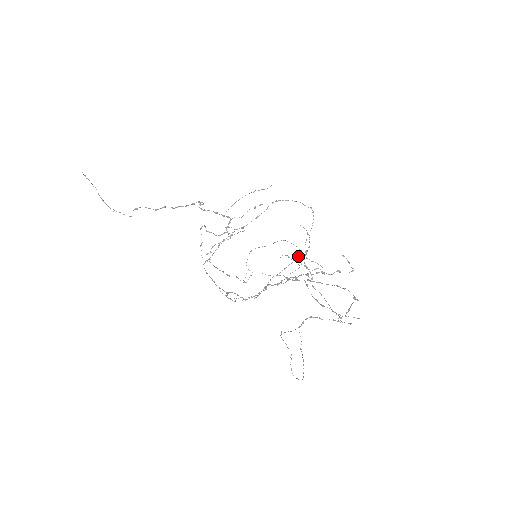
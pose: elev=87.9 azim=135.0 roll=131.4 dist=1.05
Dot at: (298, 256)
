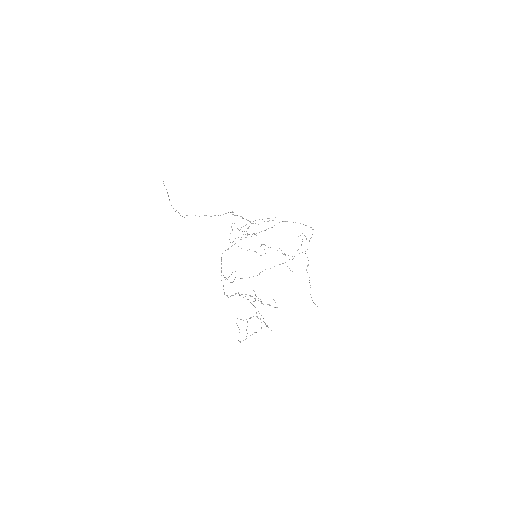
Dot at: (283, 263)
